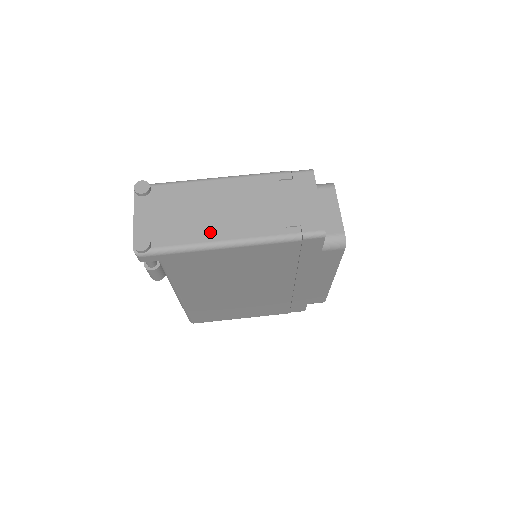
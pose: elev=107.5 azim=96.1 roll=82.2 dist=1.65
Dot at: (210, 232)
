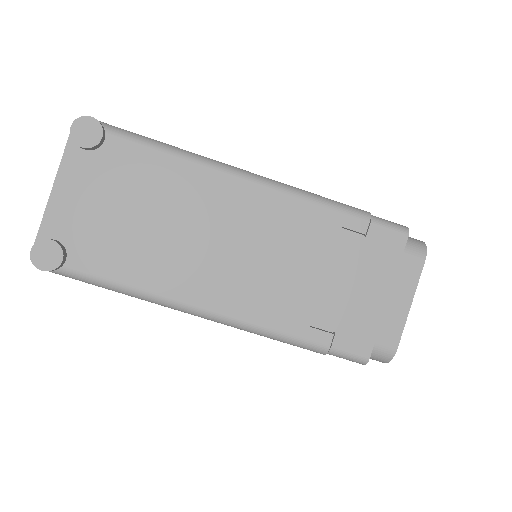
Dot at: (179, 279)
